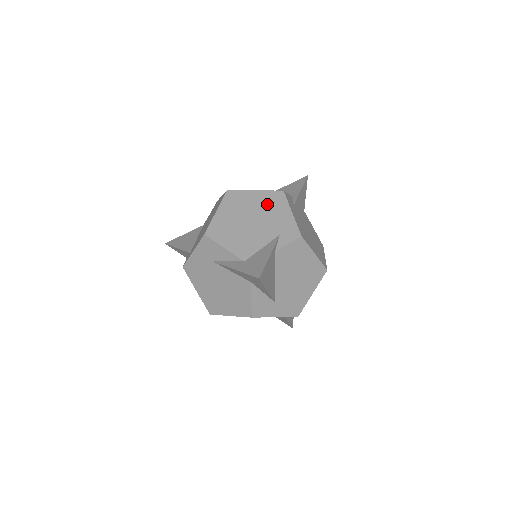
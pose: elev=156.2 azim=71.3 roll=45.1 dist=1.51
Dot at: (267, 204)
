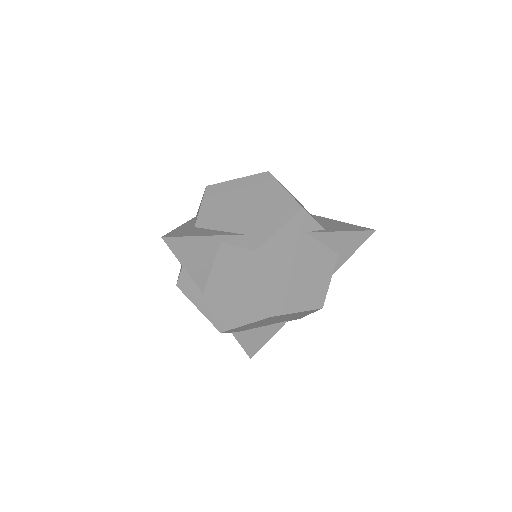
Dot at: (275, 205)
